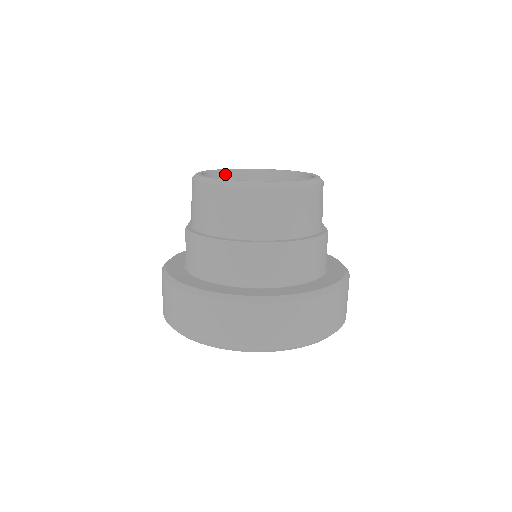
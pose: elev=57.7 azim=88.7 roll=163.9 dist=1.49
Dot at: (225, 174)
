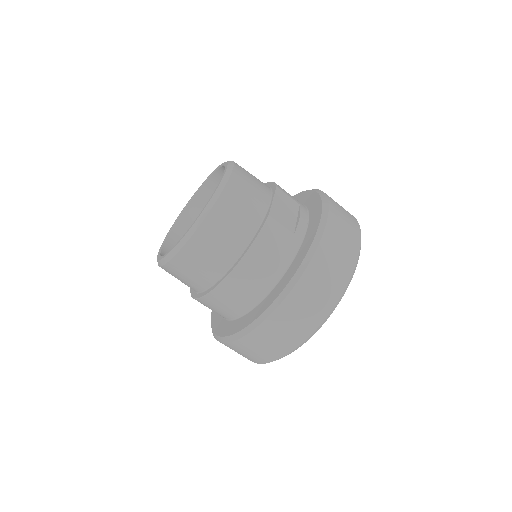
Dot at: (190, 208)
